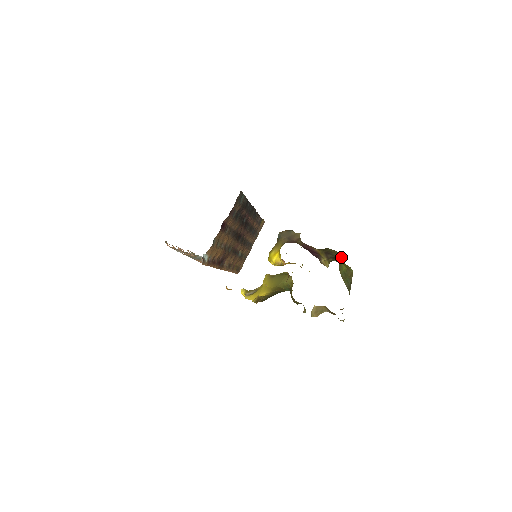
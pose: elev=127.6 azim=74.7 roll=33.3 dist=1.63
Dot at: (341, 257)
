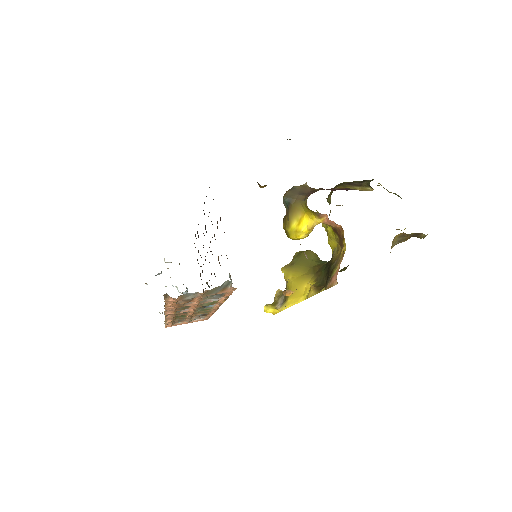
Dot at: occluded
